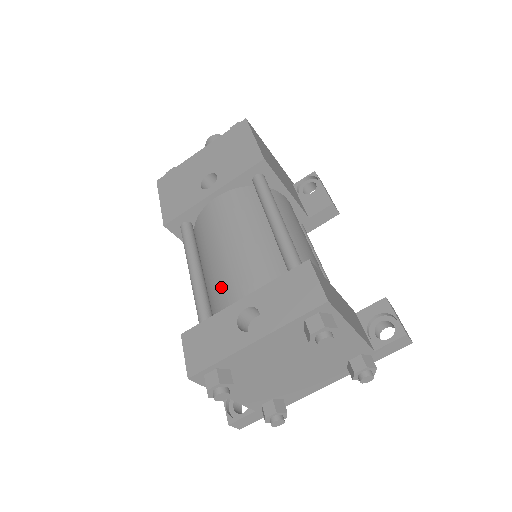
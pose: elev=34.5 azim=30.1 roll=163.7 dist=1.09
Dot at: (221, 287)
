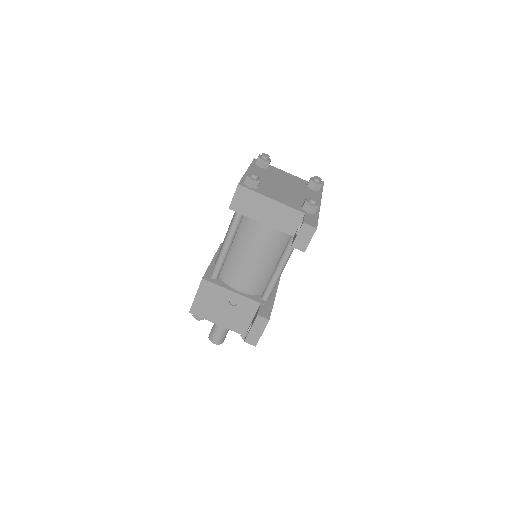
Dot at: occluded
